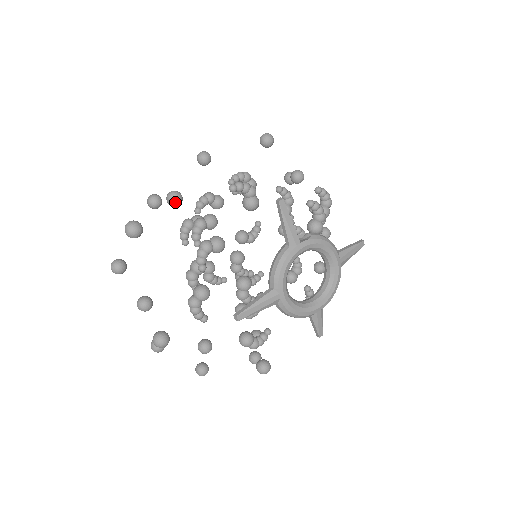
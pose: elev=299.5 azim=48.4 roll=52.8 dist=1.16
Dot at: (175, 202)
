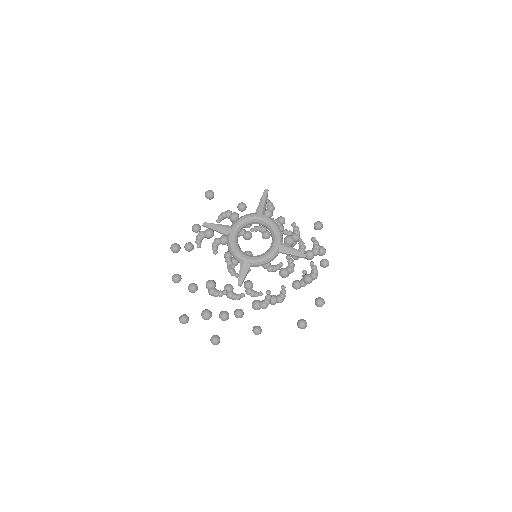
Dot at: (240, 206)
